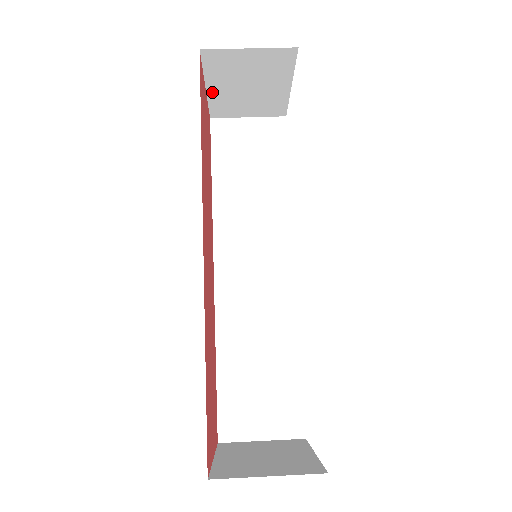
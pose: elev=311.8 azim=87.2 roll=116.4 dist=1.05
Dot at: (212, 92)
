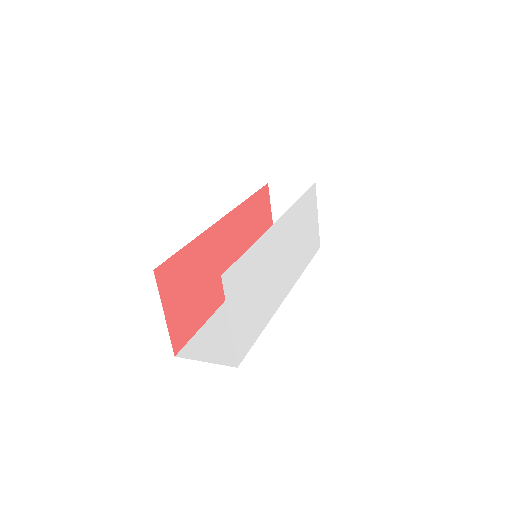
Dot at: (275, 219)
